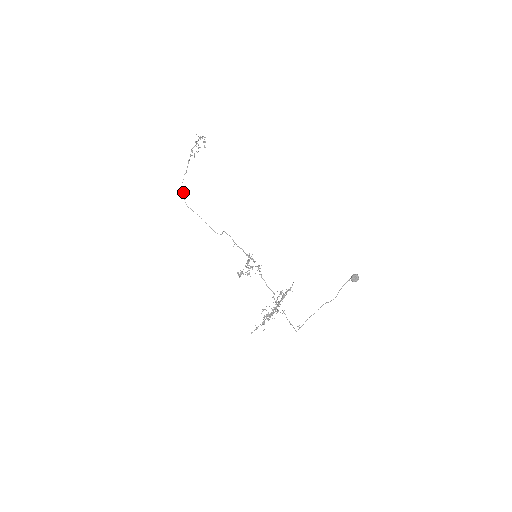
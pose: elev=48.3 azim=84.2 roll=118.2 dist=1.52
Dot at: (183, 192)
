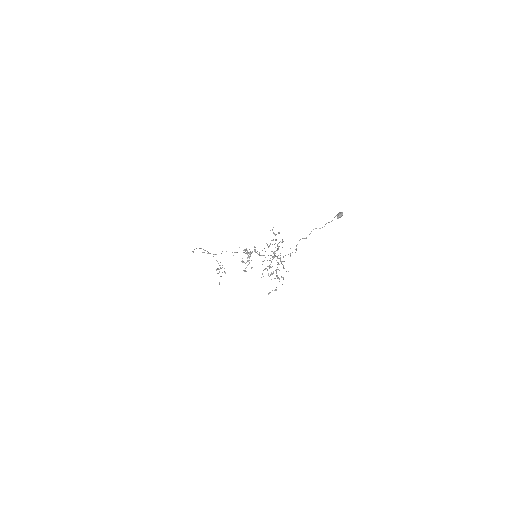
Dot at: occluded
